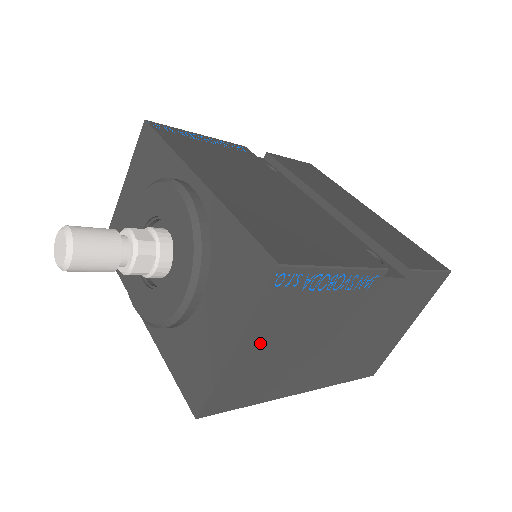
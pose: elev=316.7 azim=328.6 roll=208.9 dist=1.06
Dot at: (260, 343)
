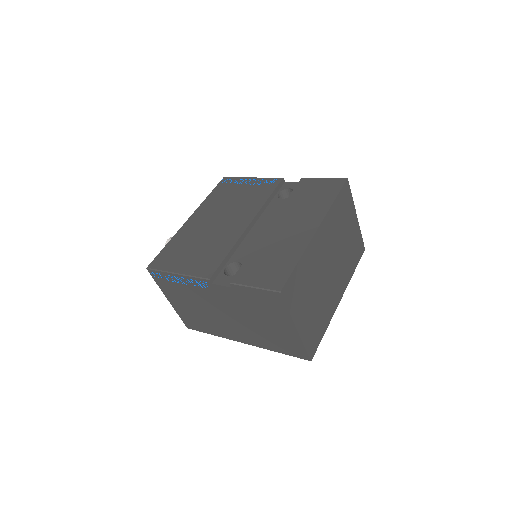
Dot at: (177, 301)
